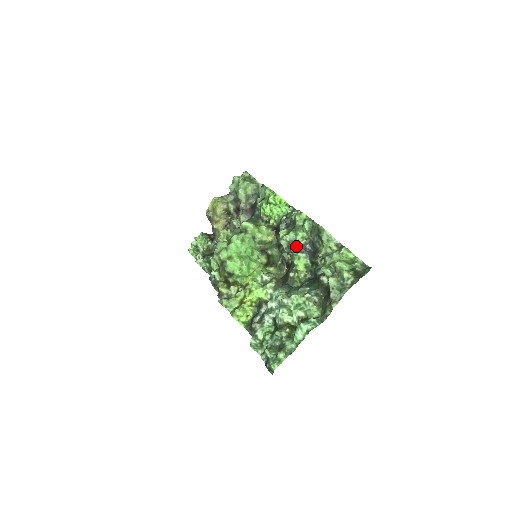
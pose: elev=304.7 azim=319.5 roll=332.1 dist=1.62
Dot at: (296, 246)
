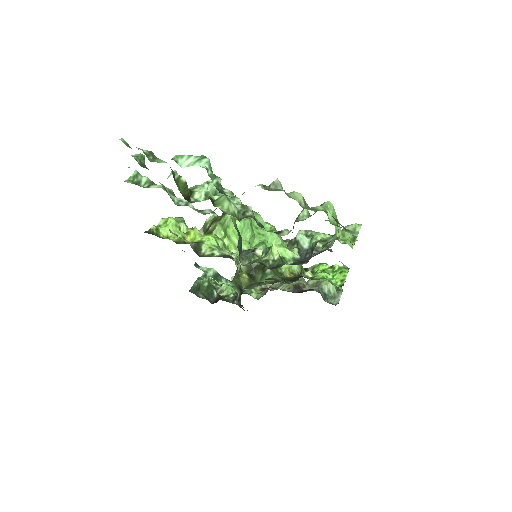
Dot at: (306, 239)
